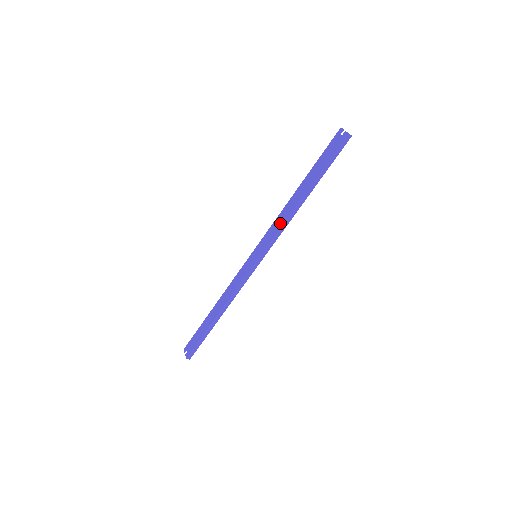
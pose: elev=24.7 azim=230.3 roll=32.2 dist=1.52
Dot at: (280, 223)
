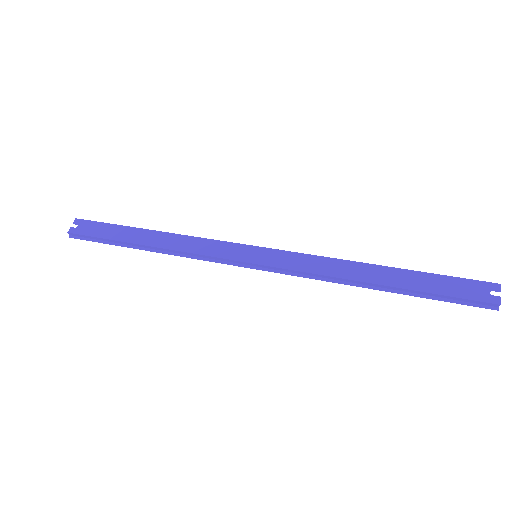
Dot at: (320, 269)
